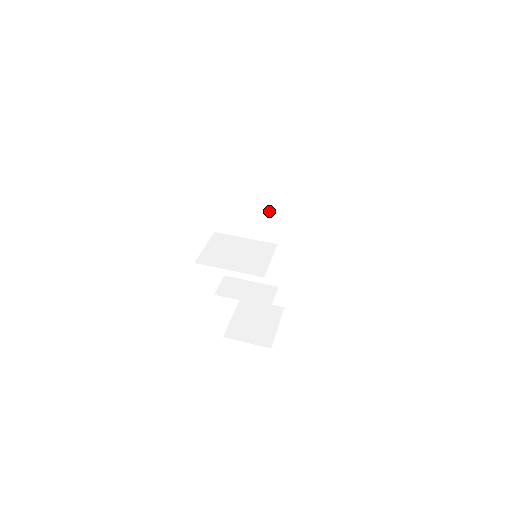
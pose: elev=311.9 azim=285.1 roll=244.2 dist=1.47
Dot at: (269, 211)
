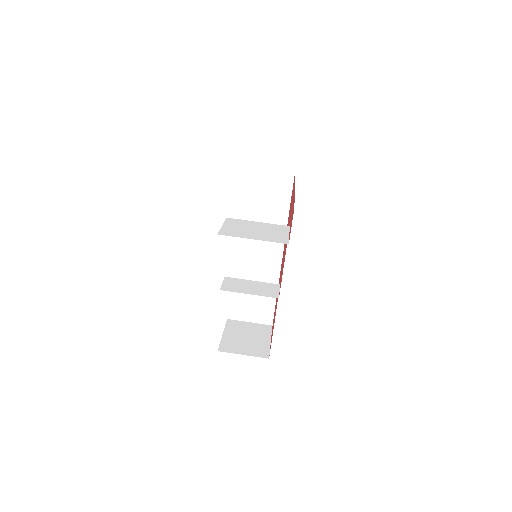
Dot at: (261, 220)
